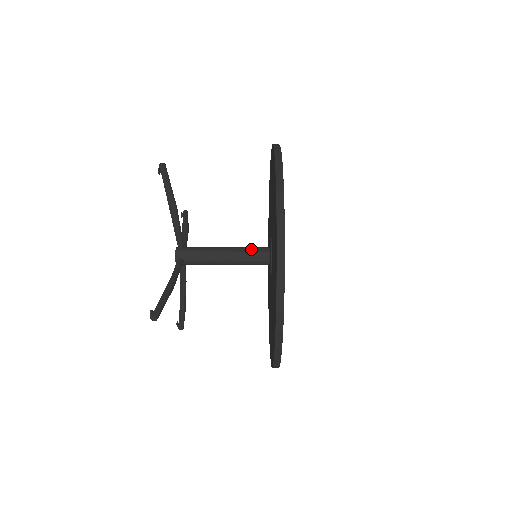
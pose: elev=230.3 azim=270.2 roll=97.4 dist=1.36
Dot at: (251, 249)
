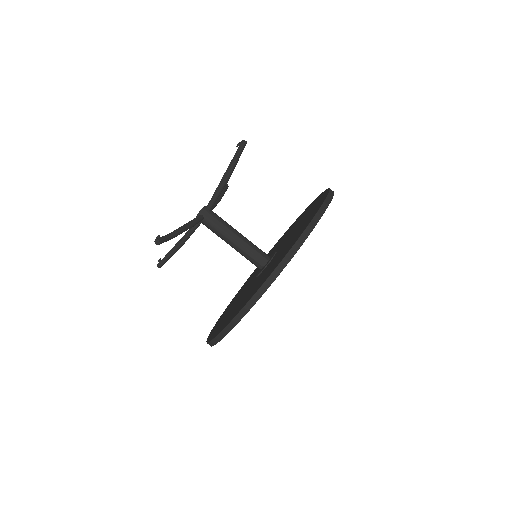
Dot at: occluded
